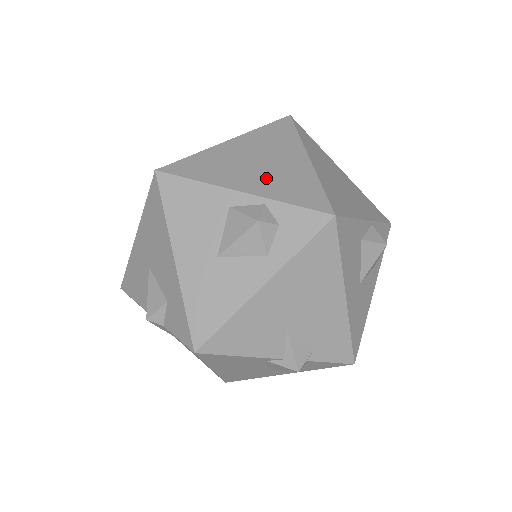
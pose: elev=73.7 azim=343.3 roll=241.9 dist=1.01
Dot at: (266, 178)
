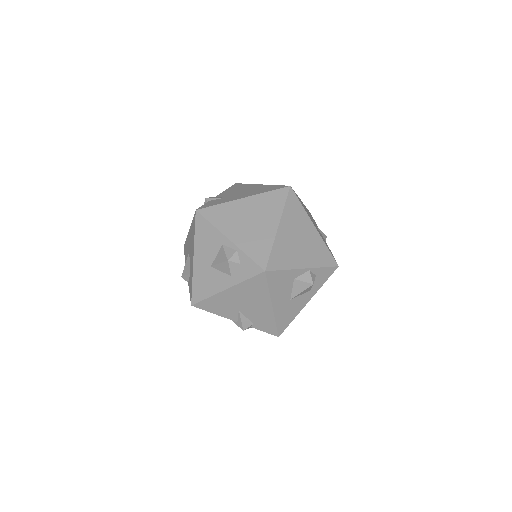
Dot at: (246, 234)
